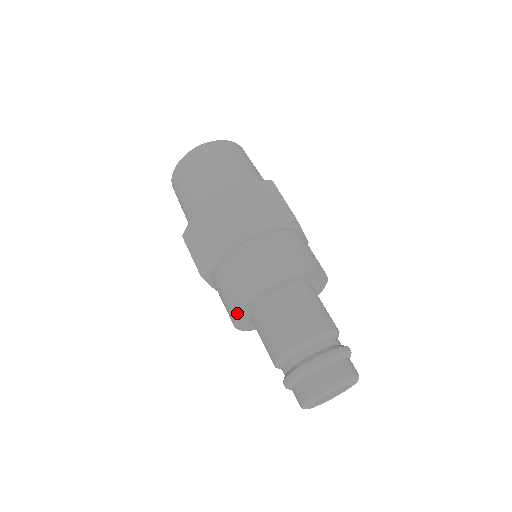
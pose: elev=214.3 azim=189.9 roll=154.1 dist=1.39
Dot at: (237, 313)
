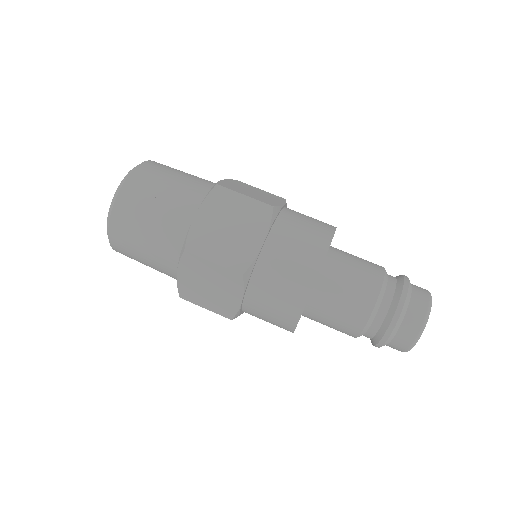
Dot at: (294, 330)
